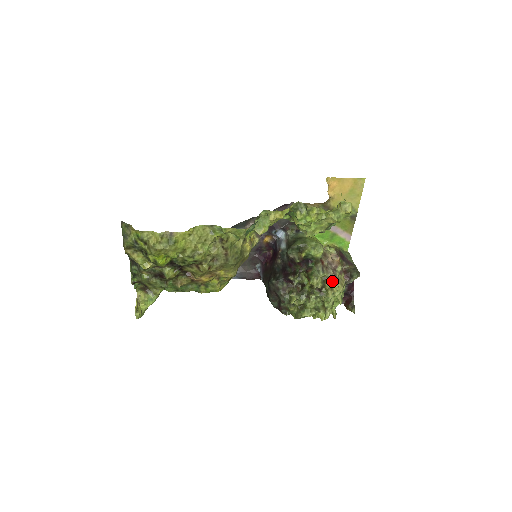
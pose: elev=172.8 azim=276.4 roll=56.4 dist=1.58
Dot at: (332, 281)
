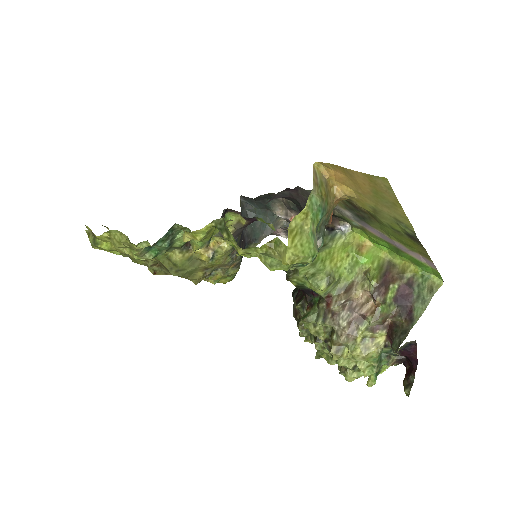
Dot at: (340, 339)
